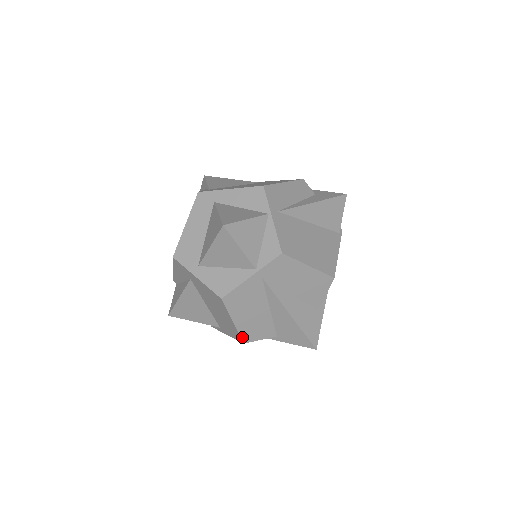
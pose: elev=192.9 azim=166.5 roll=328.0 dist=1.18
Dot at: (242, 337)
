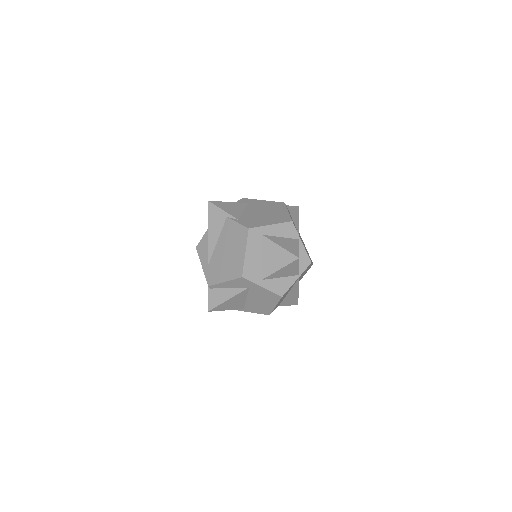
Dot at: (271, 312)
